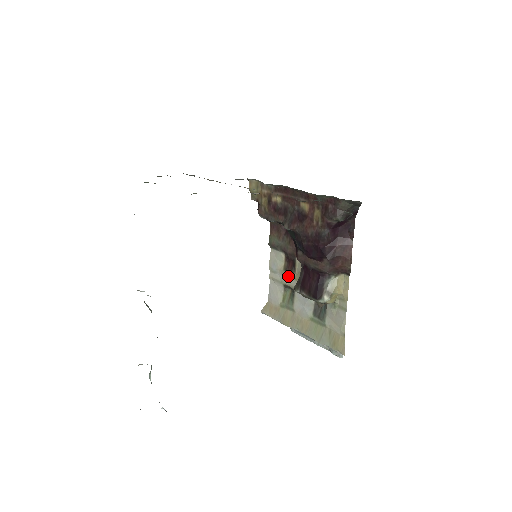
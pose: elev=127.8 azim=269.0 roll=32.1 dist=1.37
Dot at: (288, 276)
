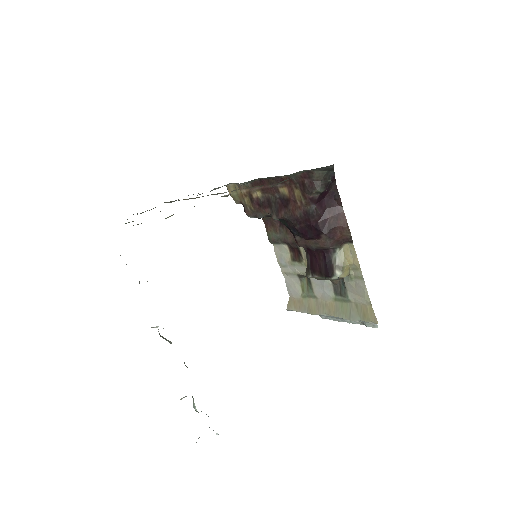
Dot at: (298, 265)
